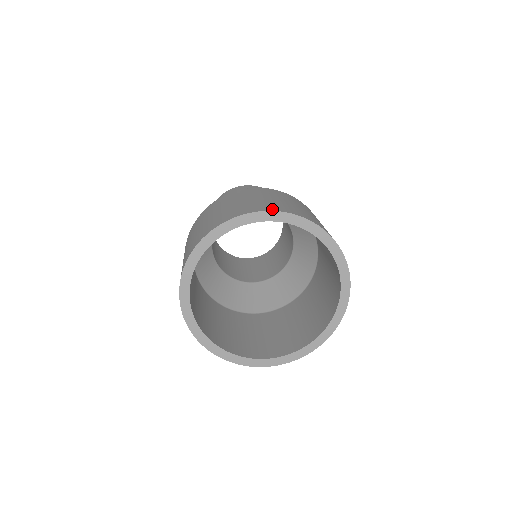
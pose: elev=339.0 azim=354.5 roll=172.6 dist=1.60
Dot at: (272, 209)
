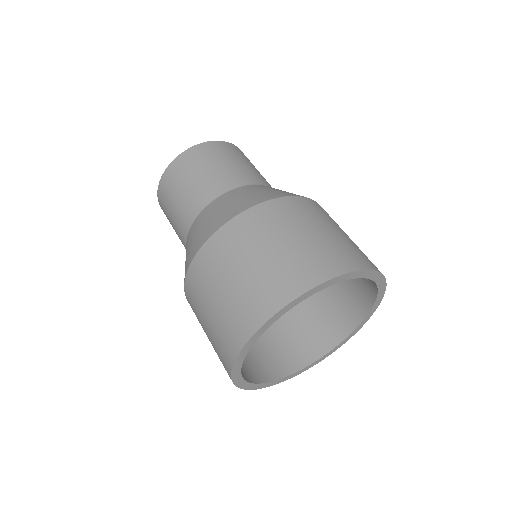
Dot at: (273, 308)
